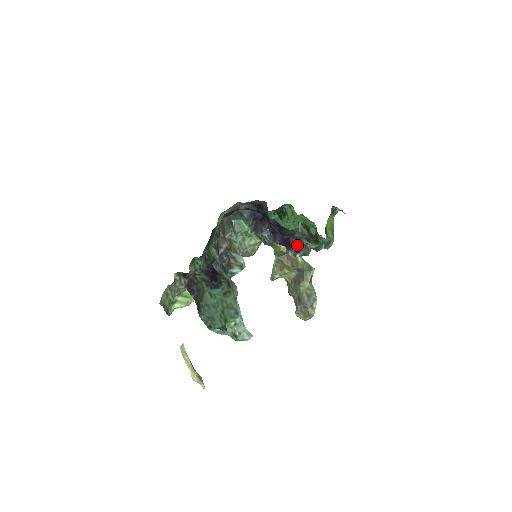
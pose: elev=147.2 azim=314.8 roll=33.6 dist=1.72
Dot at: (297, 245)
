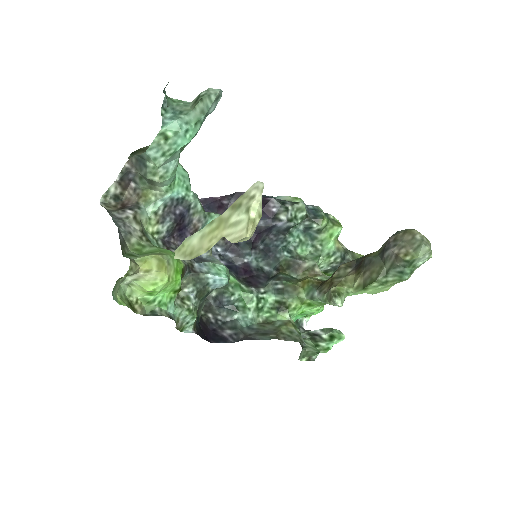
Dot at: occluded
